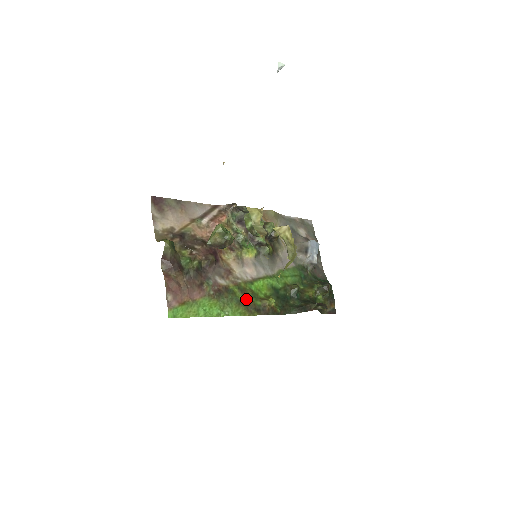
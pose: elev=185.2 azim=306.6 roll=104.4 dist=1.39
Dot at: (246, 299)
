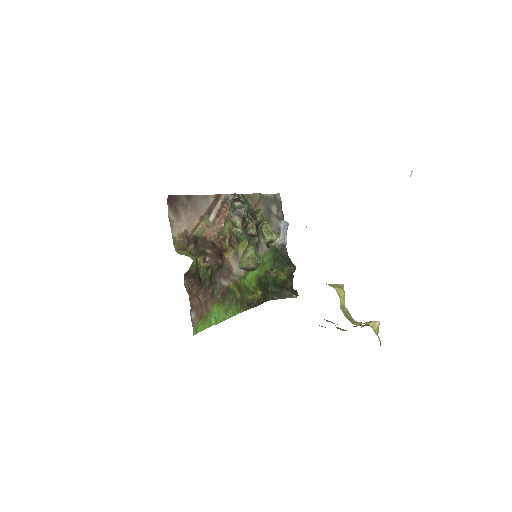
Dot at: (241, 296)
